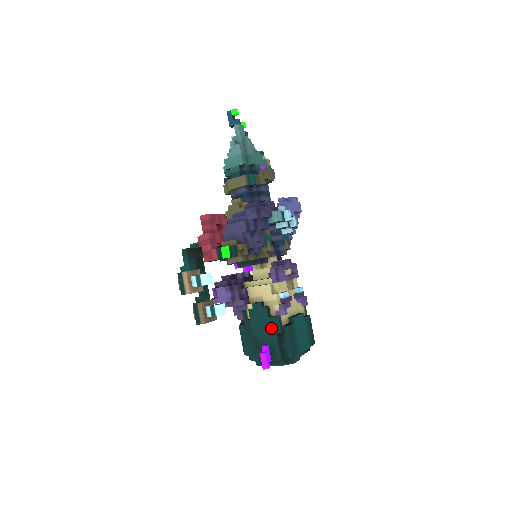
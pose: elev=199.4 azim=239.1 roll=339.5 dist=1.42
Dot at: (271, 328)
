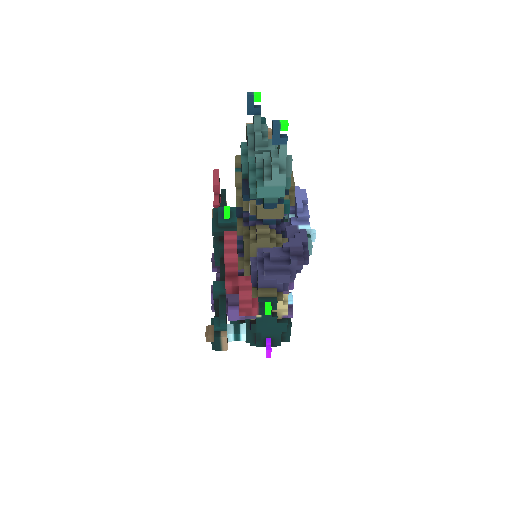
Dot at: (277, 329)
